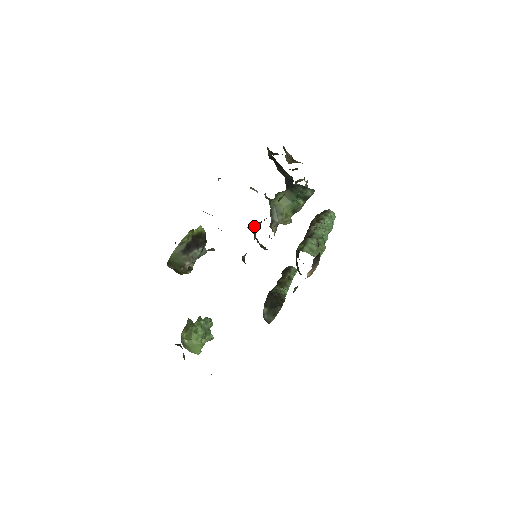
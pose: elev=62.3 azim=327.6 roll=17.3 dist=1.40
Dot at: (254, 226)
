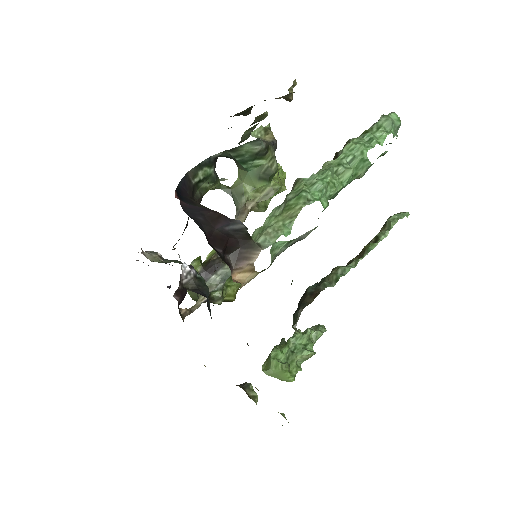
Dot at: occluded
